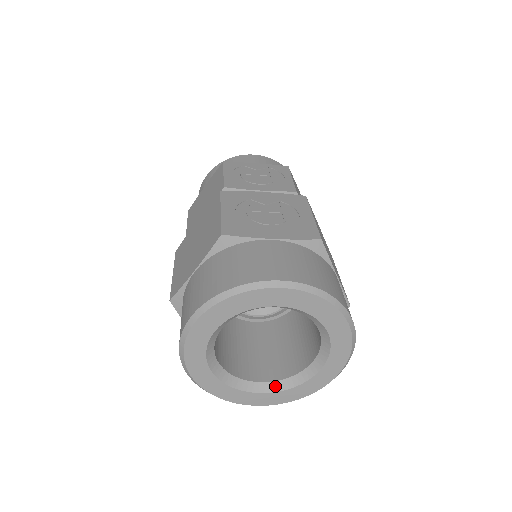
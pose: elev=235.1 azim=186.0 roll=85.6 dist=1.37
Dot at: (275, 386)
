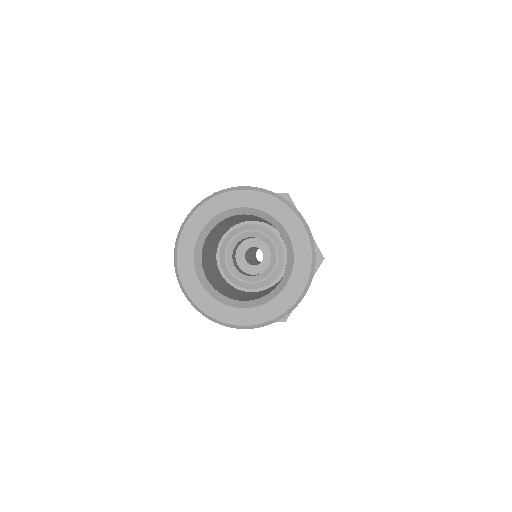
Dot at: (210, 289)
